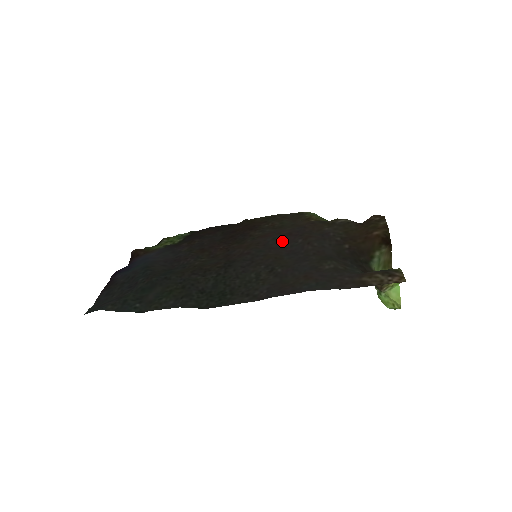
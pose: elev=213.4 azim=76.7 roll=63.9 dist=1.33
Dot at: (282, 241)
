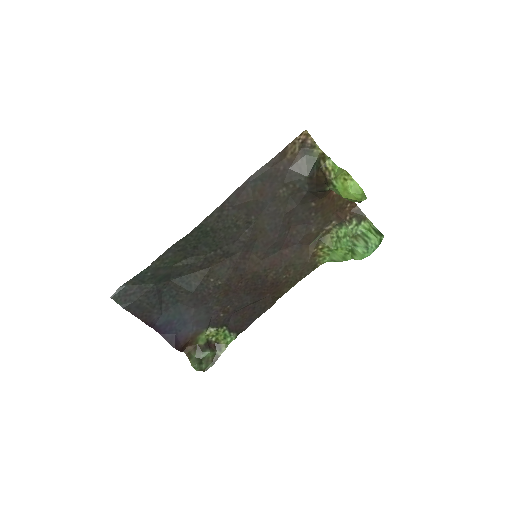
Dot at: (278, 246)
